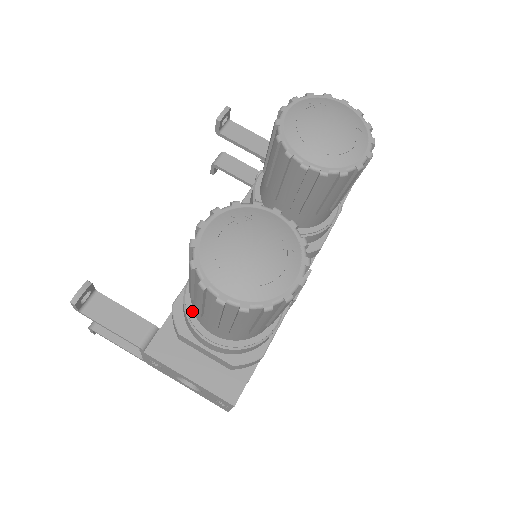
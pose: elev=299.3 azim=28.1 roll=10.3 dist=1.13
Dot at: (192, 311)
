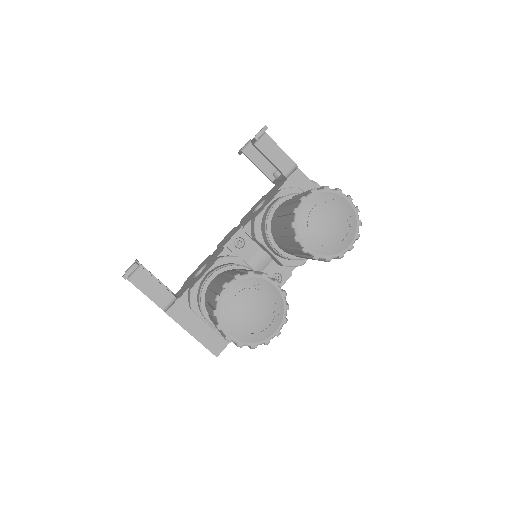
Dot at: (204, 303)
